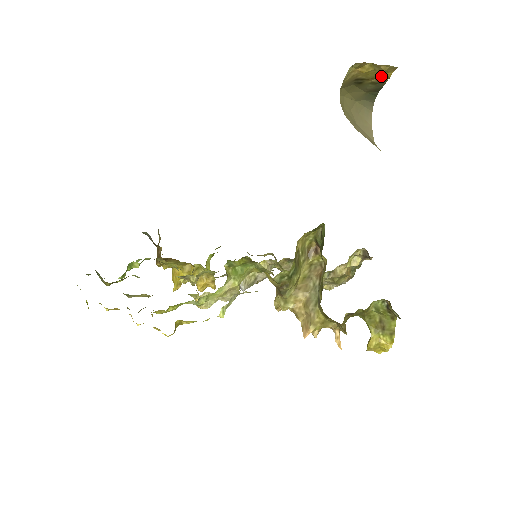
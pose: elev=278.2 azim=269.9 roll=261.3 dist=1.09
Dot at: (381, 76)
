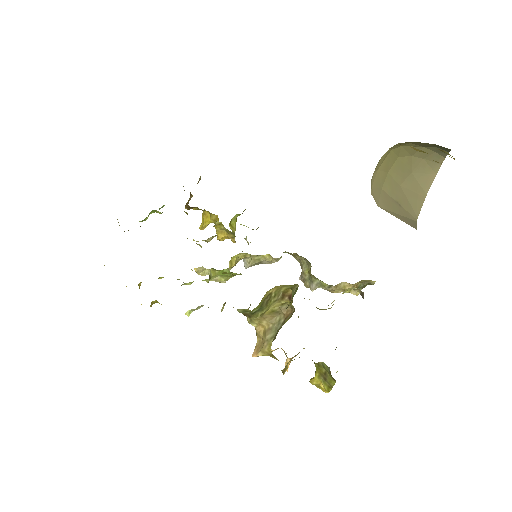
Dot at: occluded
